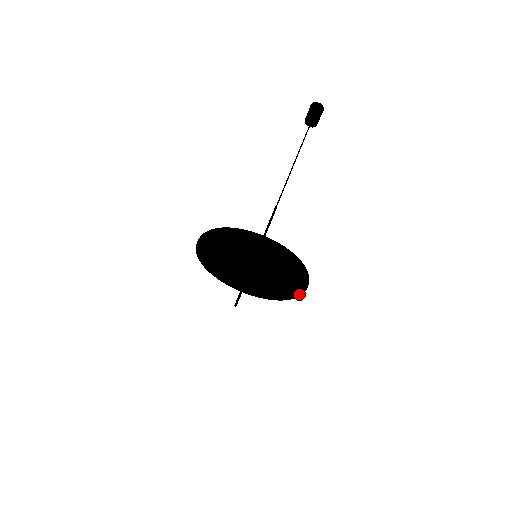
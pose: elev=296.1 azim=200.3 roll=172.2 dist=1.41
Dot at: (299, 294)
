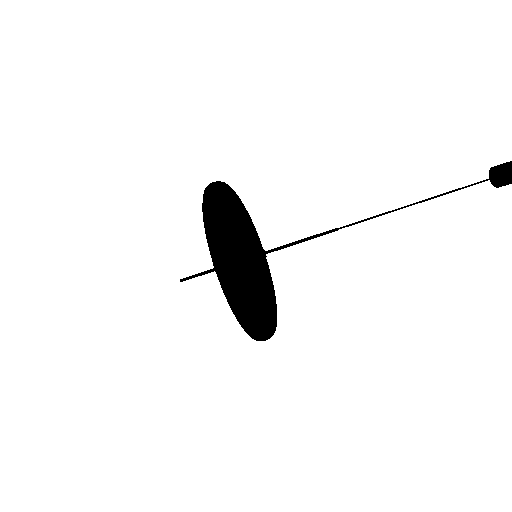
Dot at: occluded
